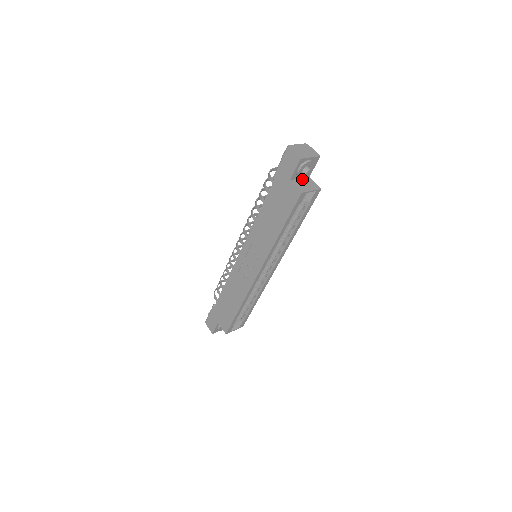
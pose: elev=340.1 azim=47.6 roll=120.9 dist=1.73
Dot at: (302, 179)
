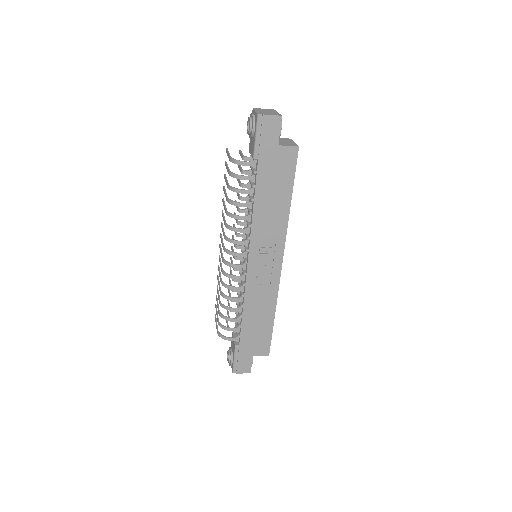
Dot at: occluded
